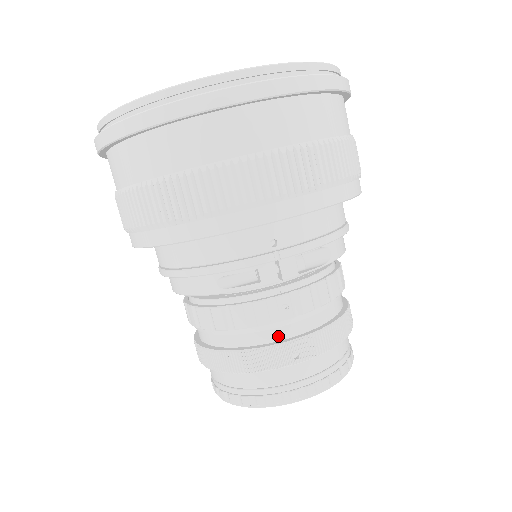
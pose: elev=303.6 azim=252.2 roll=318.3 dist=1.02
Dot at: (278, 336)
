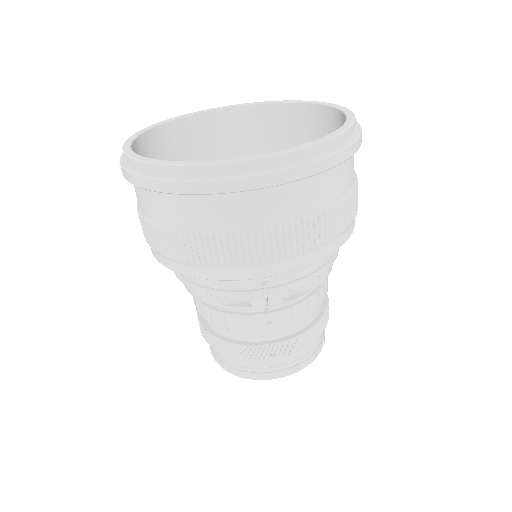
Dot at: (261, 338)
